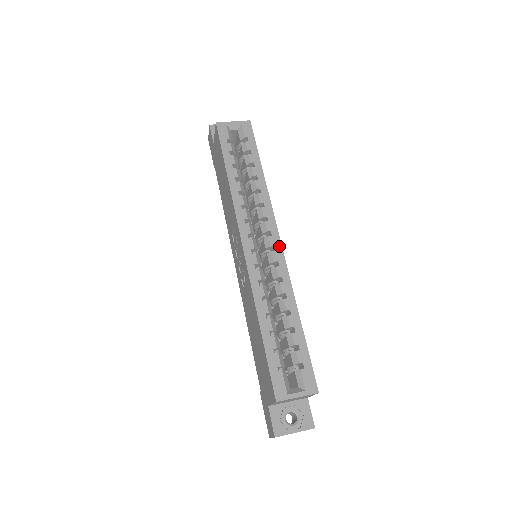
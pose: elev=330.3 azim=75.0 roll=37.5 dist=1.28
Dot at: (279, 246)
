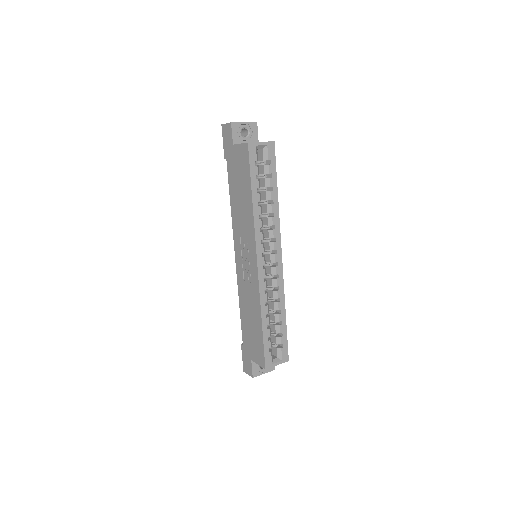
Dot at: (281, 262)
